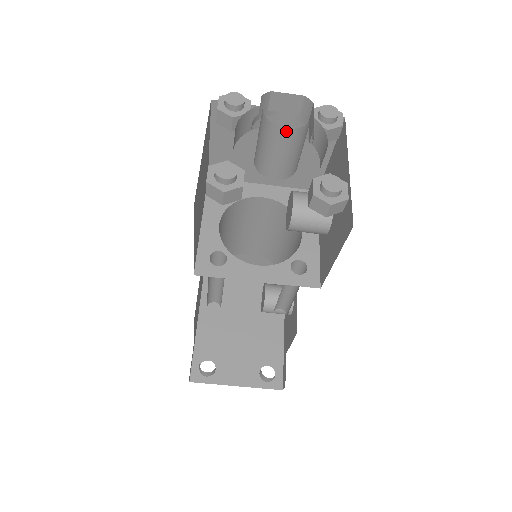
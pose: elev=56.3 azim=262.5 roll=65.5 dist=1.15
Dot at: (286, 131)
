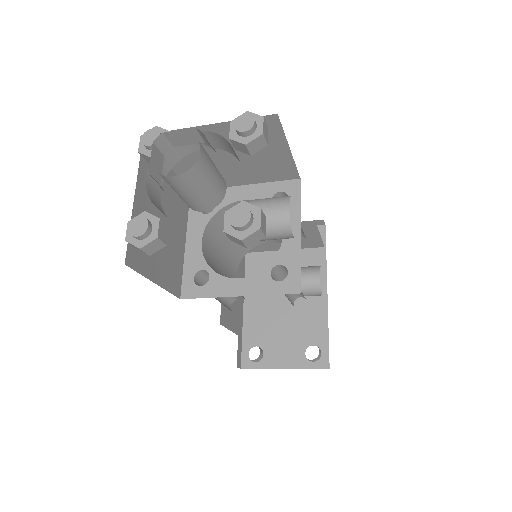
Dot at: (175, 178)
